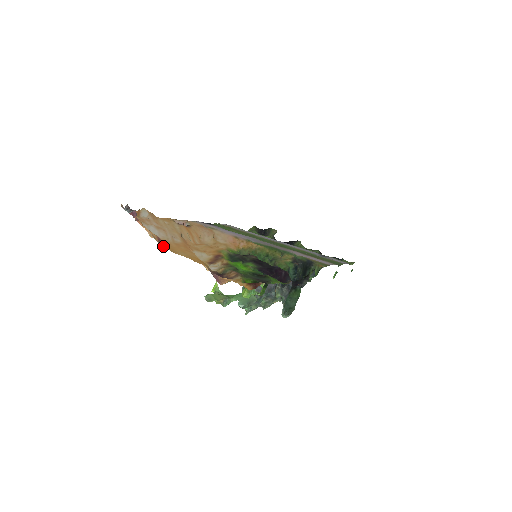
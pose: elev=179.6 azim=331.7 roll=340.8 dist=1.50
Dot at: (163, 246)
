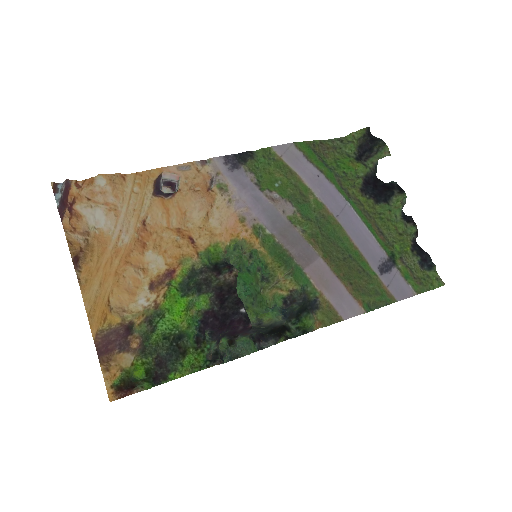
Dot at: (79, 269)
